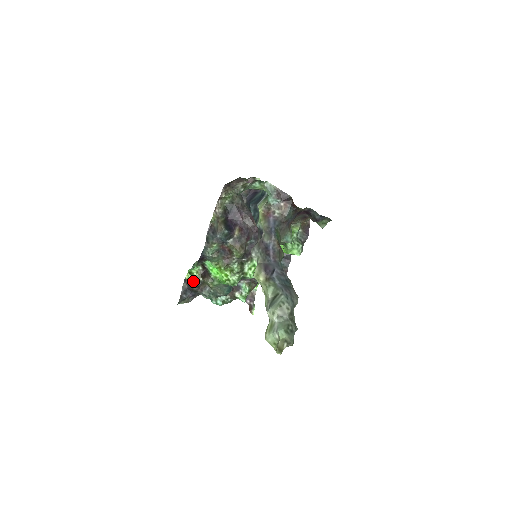
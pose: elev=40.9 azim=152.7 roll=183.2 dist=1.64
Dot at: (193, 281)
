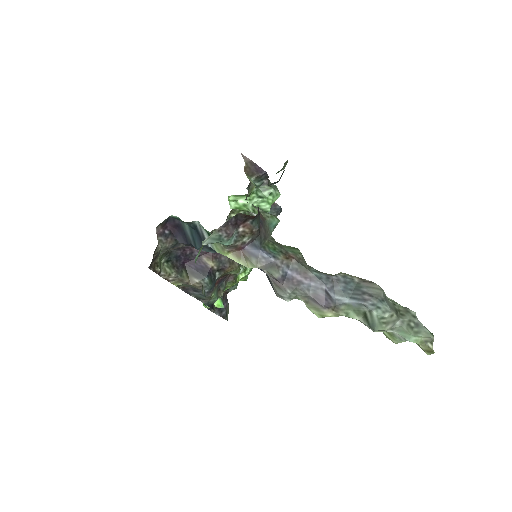
Dot at: (217, 304)
